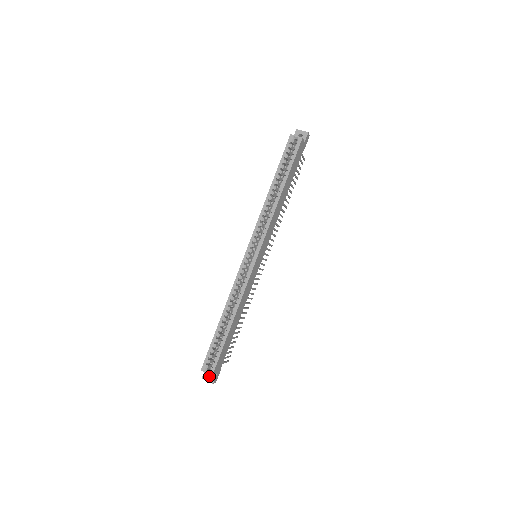
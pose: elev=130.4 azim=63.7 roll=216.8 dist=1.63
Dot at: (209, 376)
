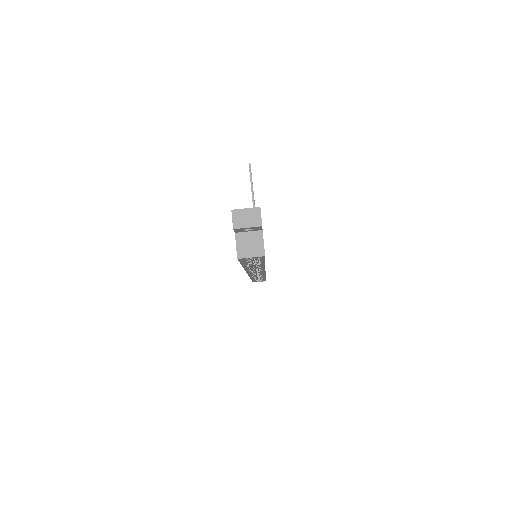
Dot at: occluded
